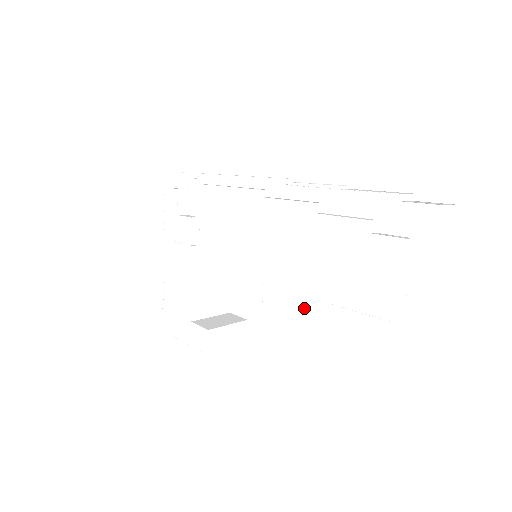
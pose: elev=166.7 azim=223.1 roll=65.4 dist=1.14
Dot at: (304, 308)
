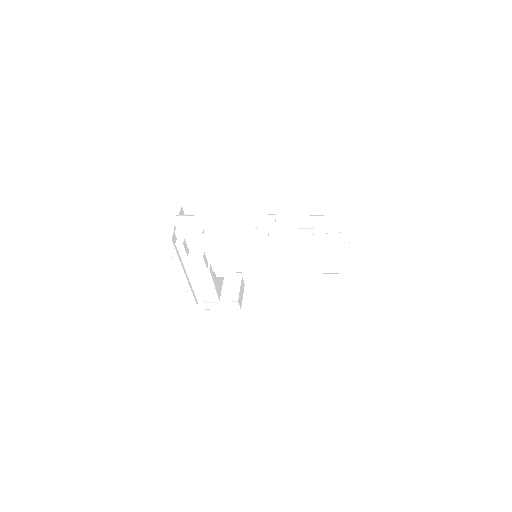
Dot at: (306, 275)
